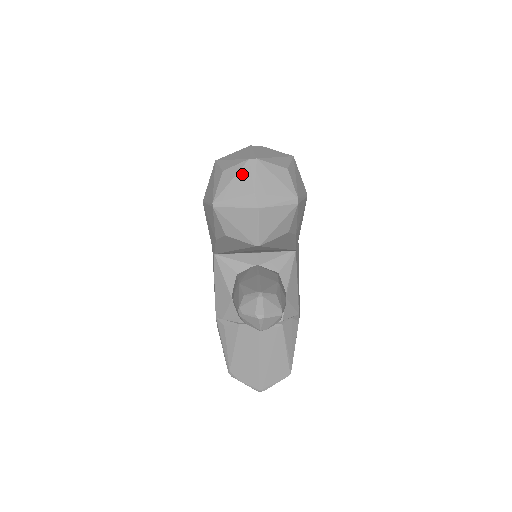
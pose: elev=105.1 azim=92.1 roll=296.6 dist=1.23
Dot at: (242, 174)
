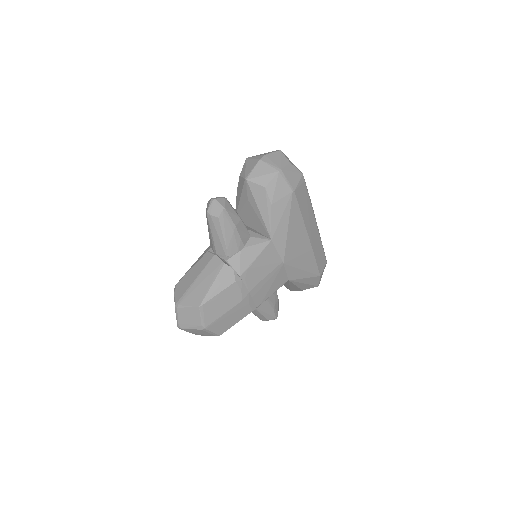
Dot at: (269, 152)
